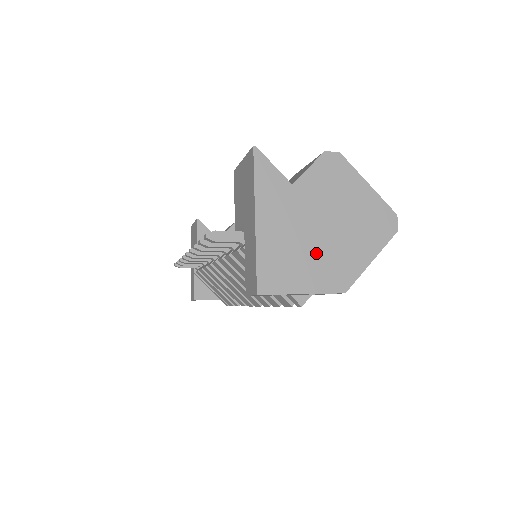
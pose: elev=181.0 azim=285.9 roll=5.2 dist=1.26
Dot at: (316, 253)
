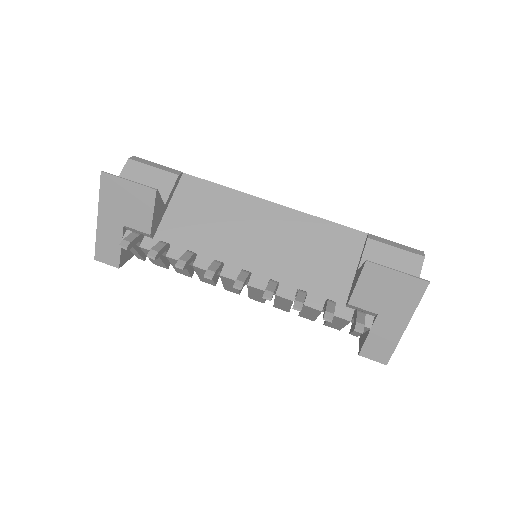
Dot at: occluded
